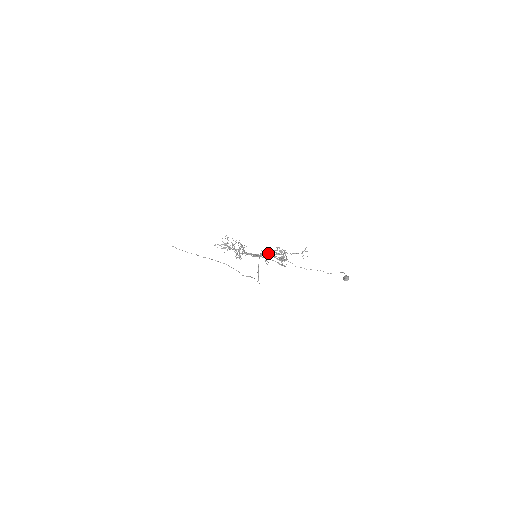
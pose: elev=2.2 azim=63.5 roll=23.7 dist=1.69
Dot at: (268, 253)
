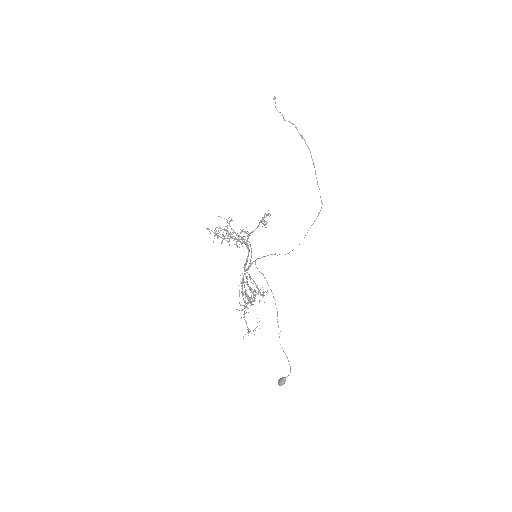
Dot at: (247, 279)
